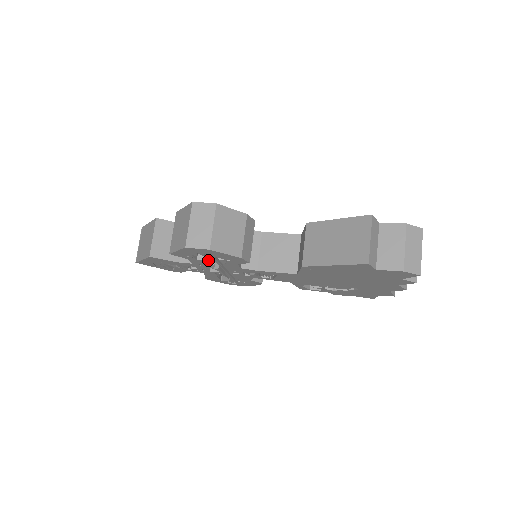
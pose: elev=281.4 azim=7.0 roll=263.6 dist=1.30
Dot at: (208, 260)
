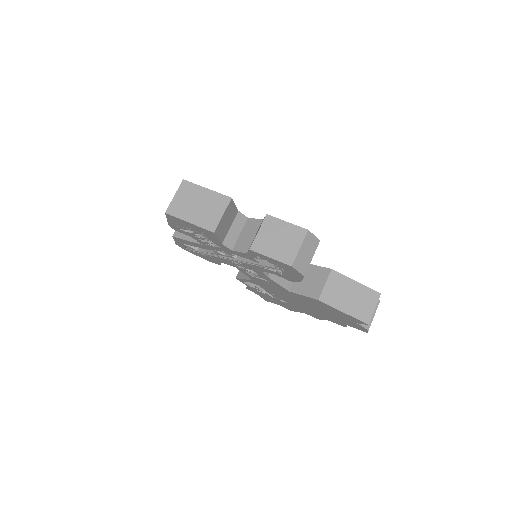
Dot at: (259, 262)
